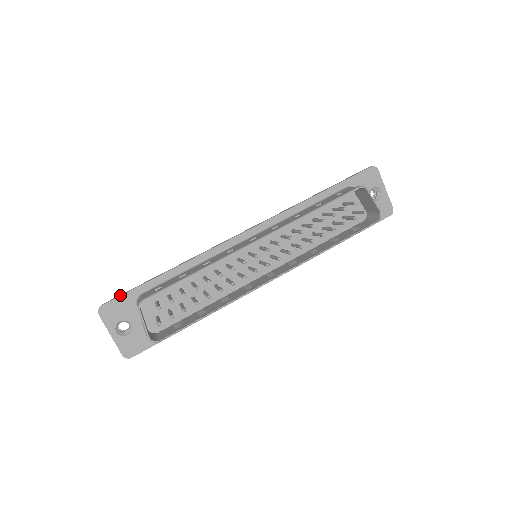
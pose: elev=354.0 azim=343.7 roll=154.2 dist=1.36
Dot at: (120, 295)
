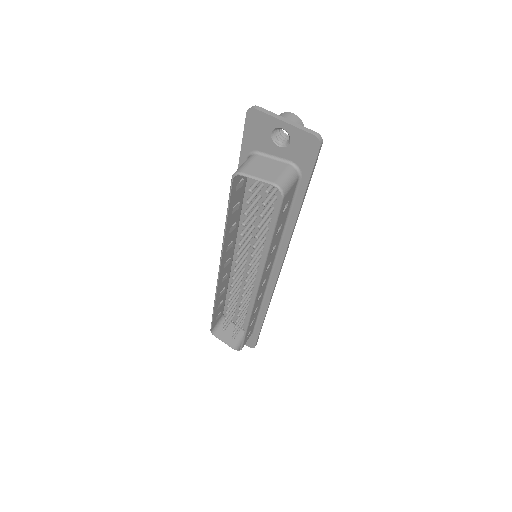
Dot at: occluded
